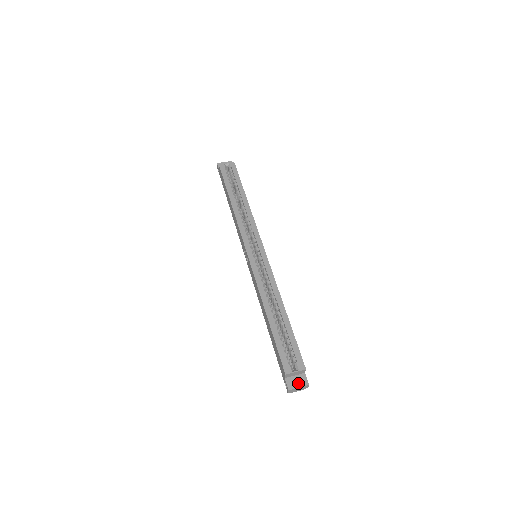
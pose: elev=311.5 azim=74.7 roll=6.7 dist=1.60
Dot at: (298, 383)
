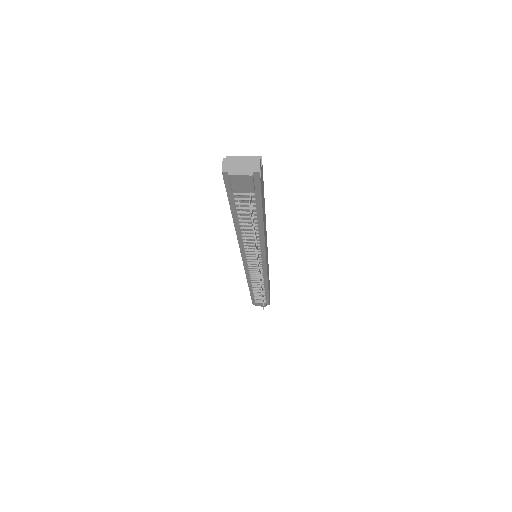
Dot at: (243, 163)
